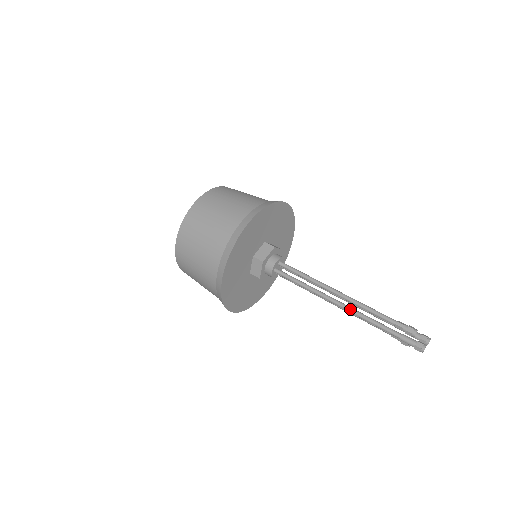
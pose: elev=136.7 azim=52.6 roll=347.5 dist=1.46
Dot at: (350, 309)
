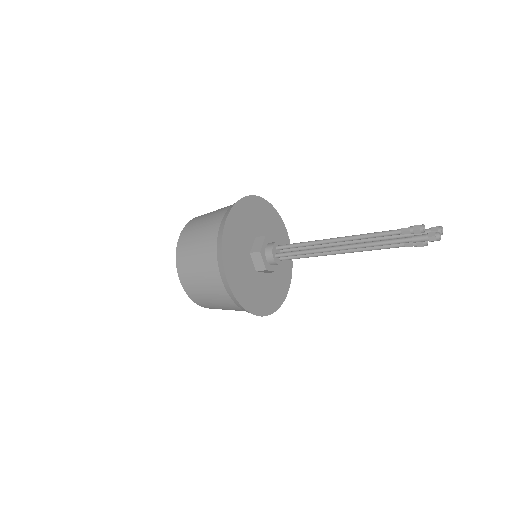
Dot at: (355, 245)
